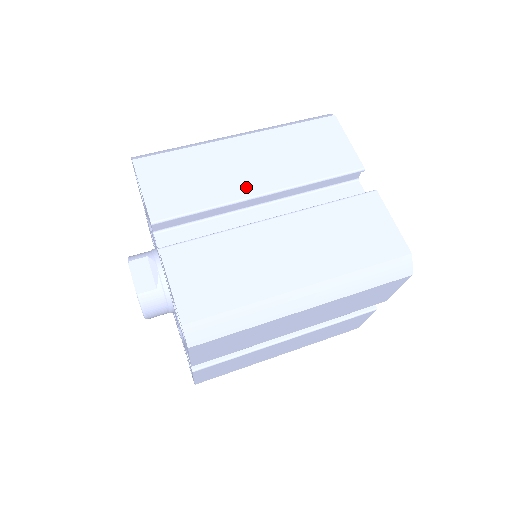
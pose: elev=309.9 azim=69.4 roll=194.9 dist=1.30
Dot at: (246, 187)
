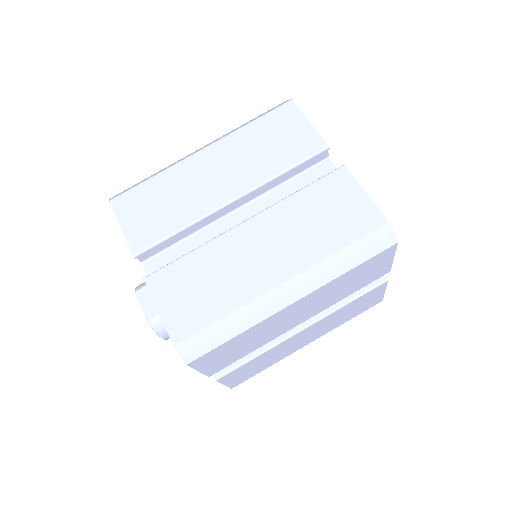
Dot at: (214, 198)
